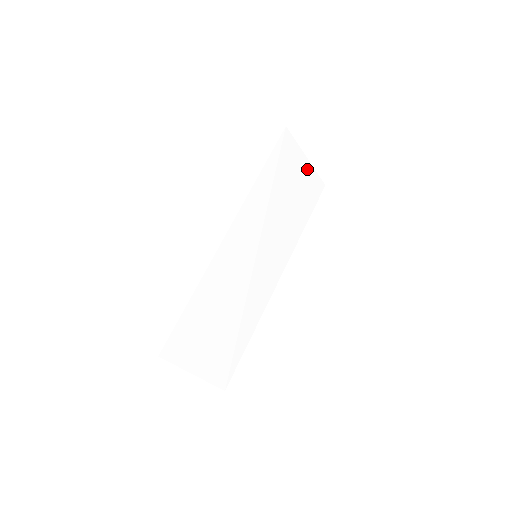
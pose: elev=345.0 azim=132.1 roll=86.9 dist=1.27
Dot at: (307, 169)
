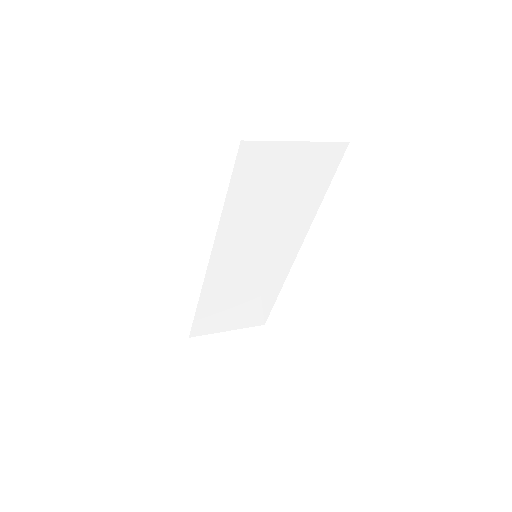
Dot at: (304, 151)
